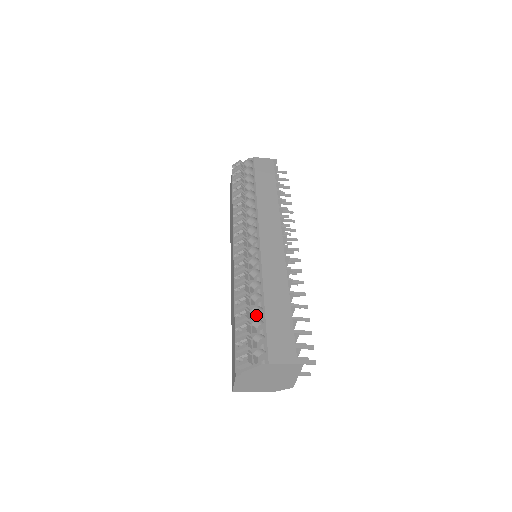
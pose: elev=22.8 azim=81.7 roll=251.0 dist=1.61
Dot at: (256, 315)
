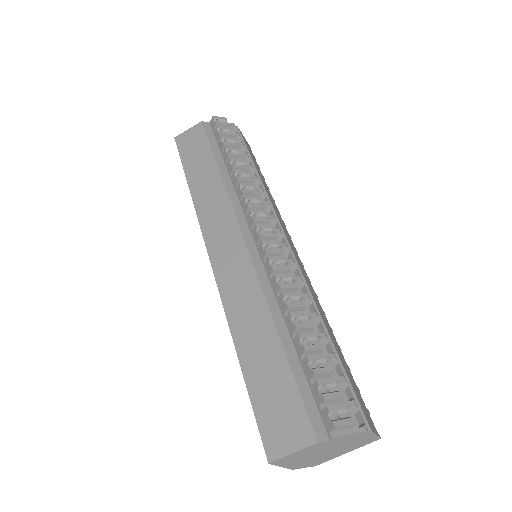
Dot at: occluded
